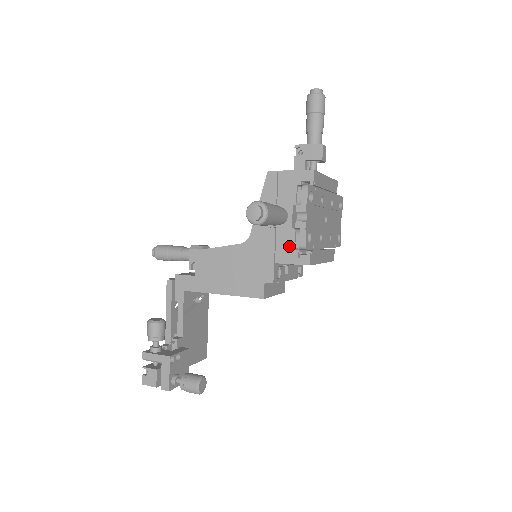
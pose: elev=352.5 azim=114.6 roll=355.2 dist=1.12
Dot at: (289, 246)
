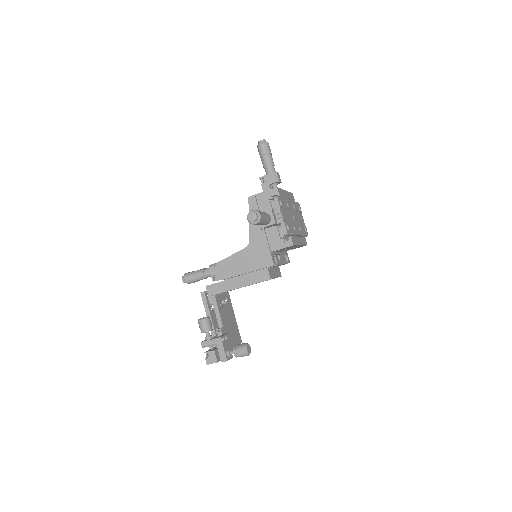
Dot at: (276, 238)
